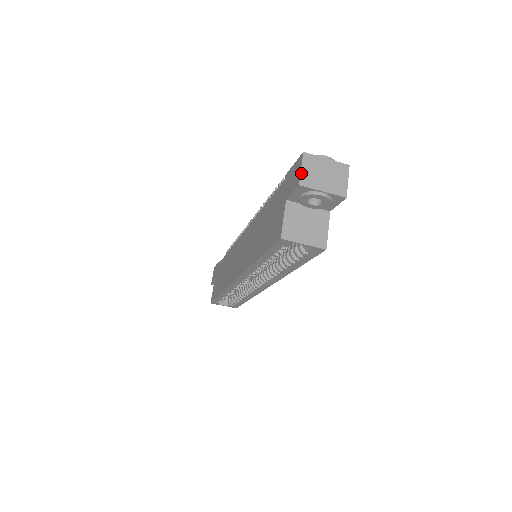
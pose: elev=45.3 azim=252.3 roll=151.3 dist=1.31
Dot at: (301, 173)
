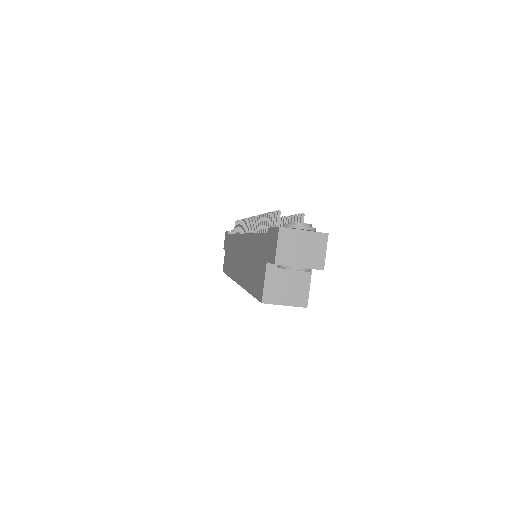
Dot at: (277, 251)
